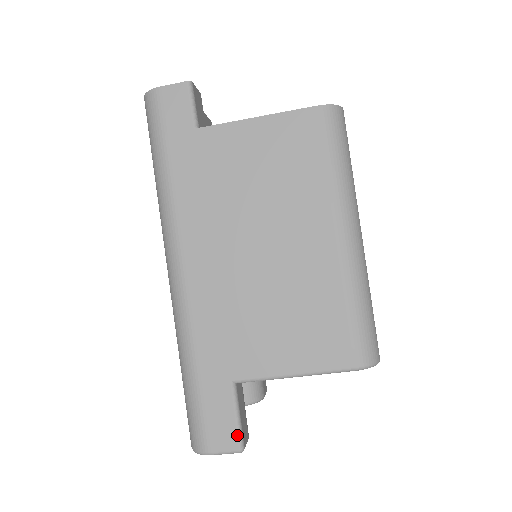
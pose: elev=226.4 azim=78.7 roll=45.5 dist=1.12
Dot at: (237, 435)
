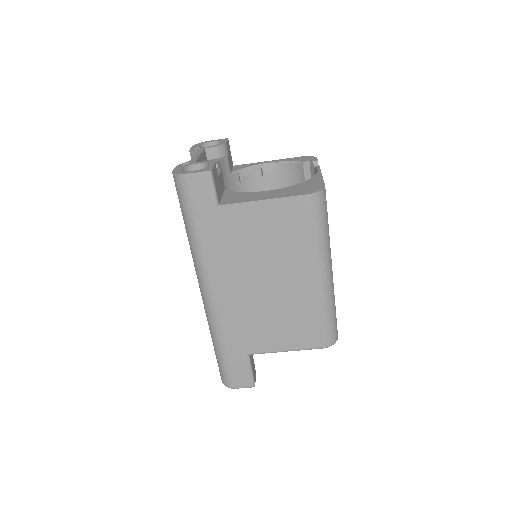
Dot at: (251, 380)
